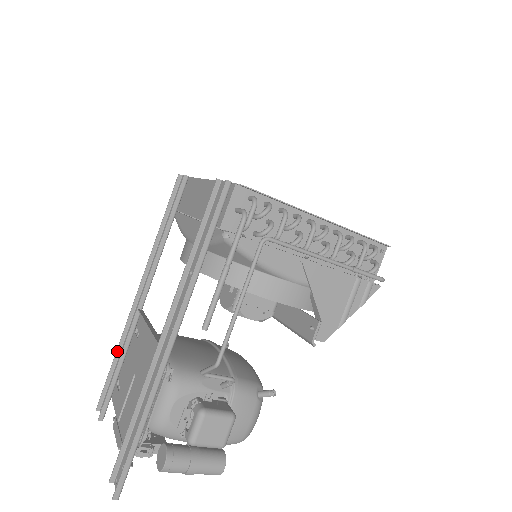
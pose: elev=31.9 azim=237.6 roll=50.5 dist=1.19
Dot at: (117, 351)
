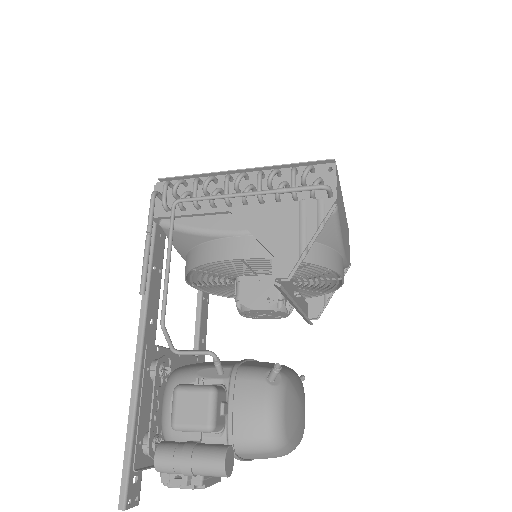
Dot at: occluded
